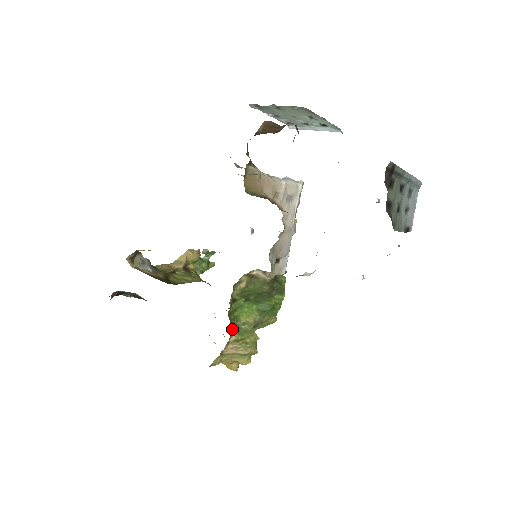
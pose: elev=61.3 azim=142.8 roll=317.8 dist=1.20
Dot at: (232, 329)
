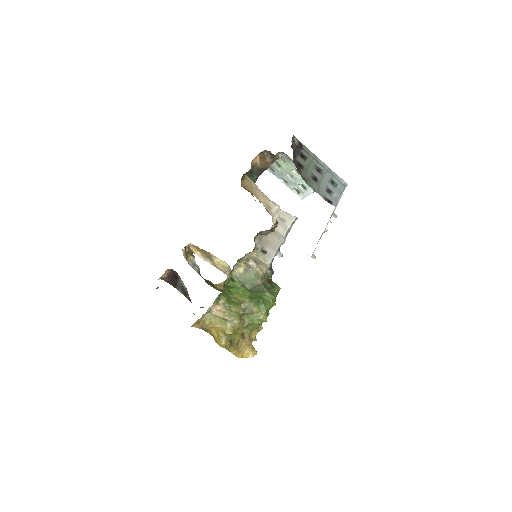
Dot at: (223, 294)
